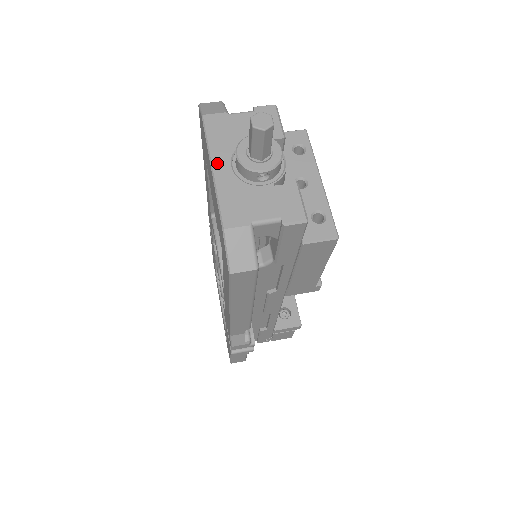
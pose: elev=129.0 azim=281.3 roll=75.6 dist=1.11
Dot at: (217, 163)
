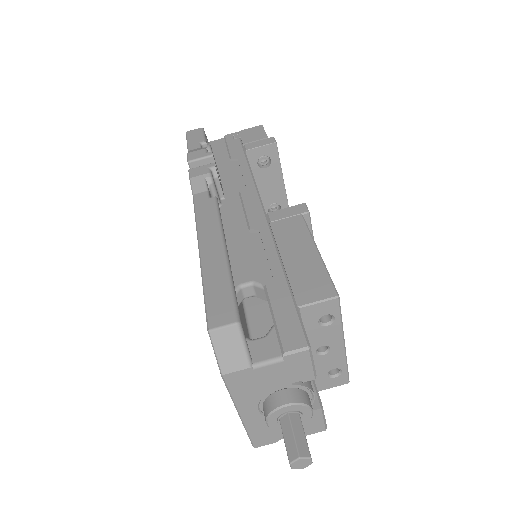
Dot at: (244, 411)
